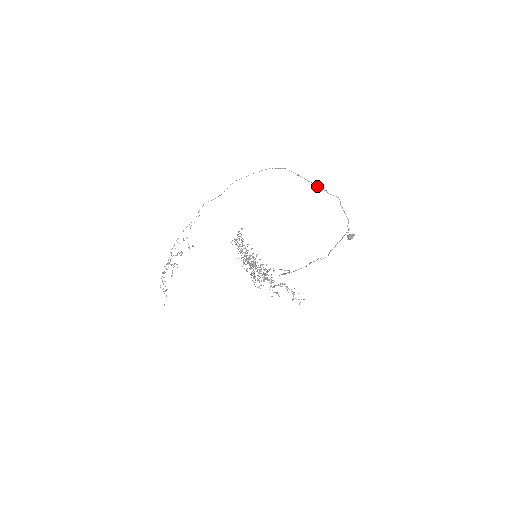
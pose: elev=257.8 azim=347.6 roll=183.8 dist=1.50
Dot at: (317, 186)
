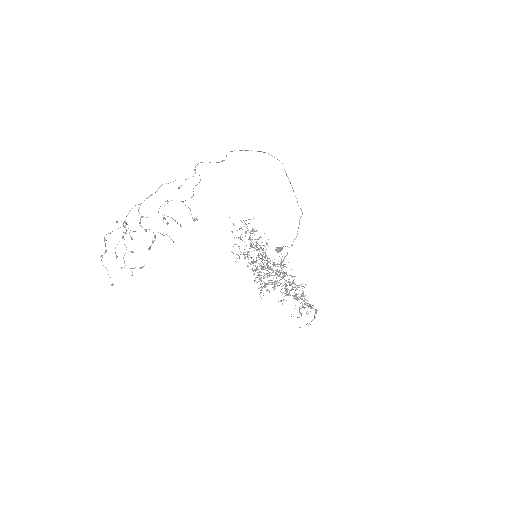
Dot at: occluded
